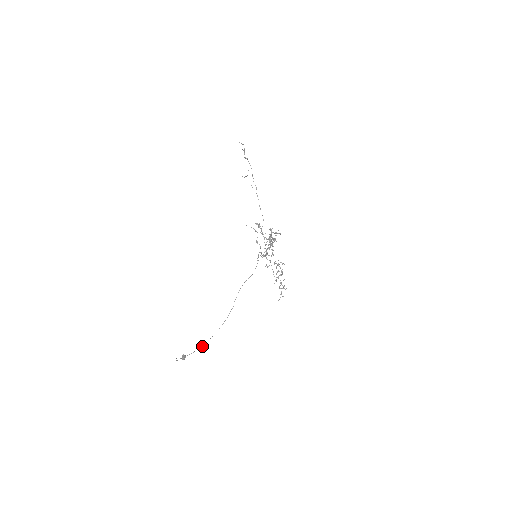
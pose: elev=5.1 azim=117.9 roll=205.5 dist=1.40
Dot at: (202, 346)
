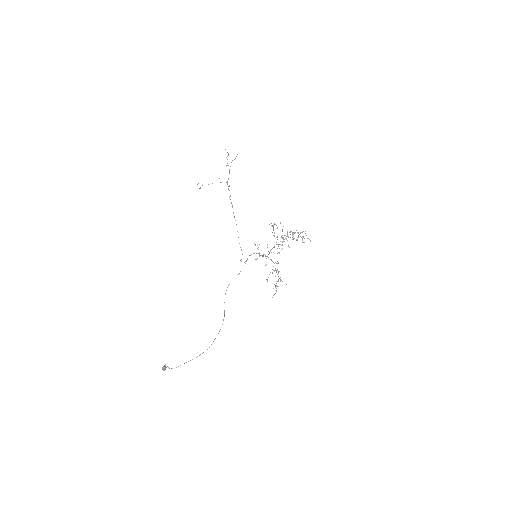
Dot at: (209, 347)
